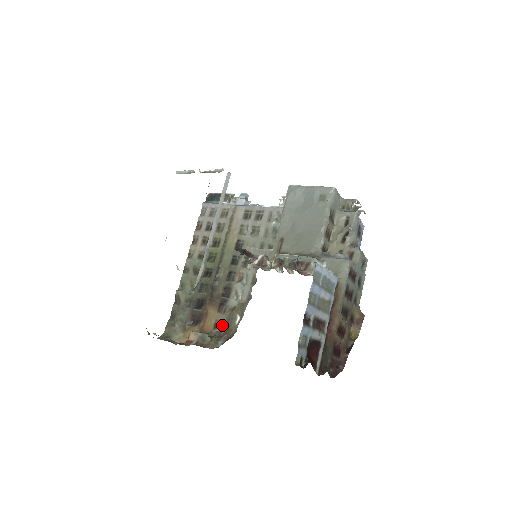
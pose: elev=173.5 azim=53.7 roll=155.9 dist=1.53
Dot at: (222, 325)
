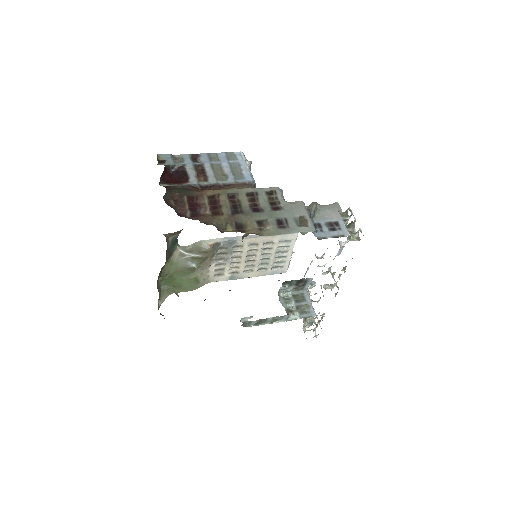
Dot at: occluded
